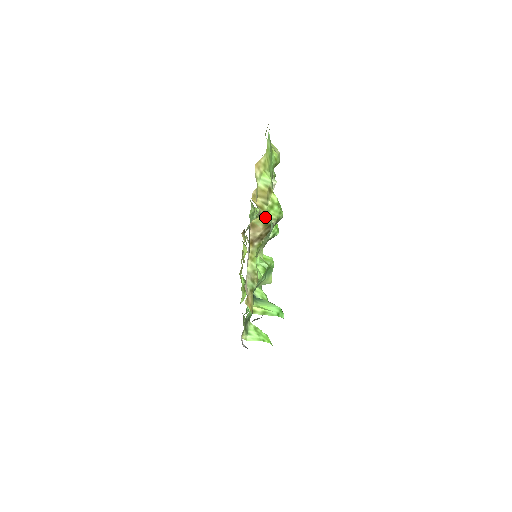
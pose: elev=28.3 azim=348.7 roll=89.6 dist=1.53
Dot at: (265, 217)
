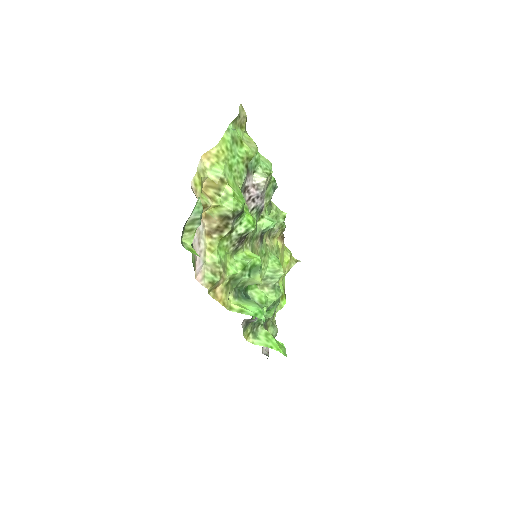
Dot at: (219, 208)
